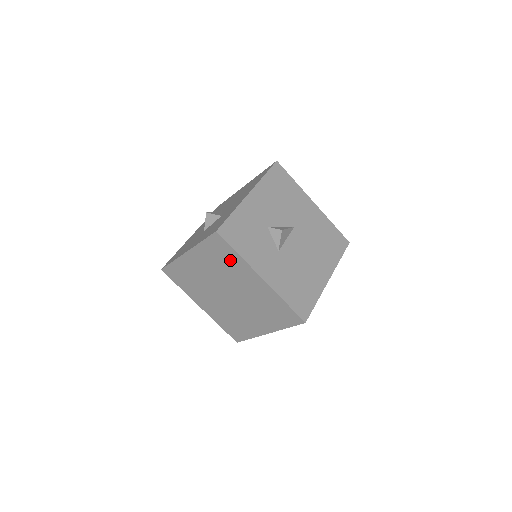
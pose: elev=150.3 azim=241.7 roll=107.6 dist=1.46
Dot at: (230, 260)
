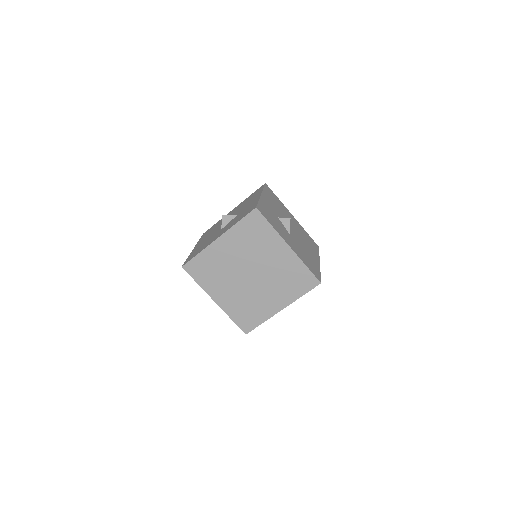
Dot at: (262, 235)
